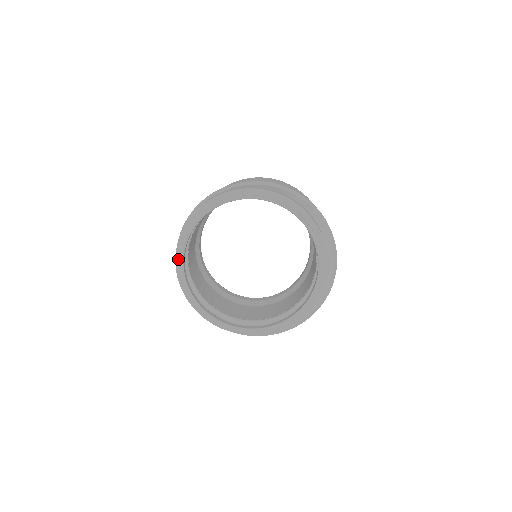
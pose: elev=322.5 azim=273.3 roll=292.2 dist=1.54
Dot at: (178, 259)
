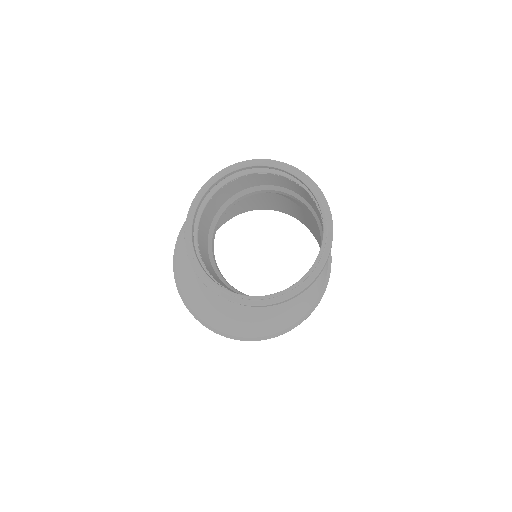
Dot at: (227, 169)
